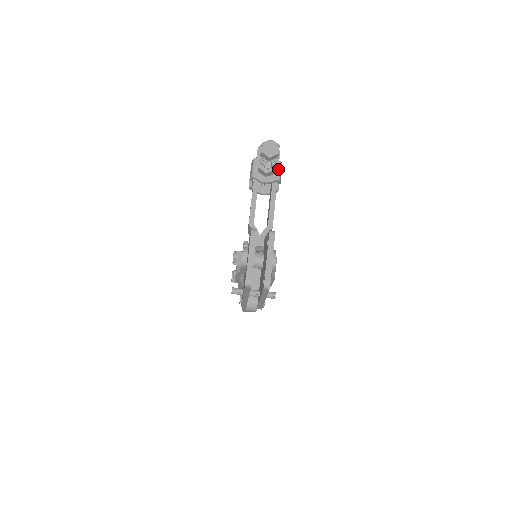
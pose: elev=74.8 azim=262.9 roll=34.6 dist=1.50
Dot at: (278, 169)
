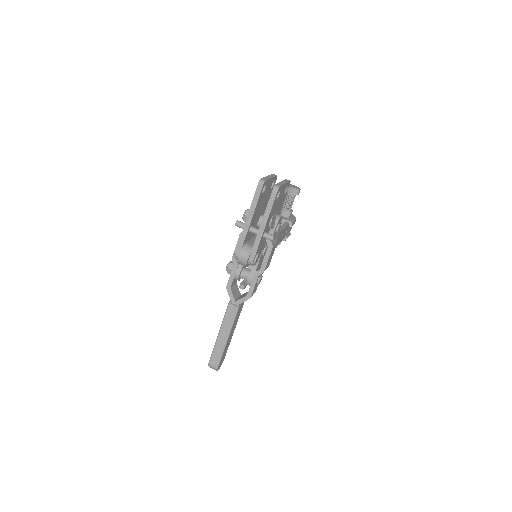
Dot at: (292, 219)
